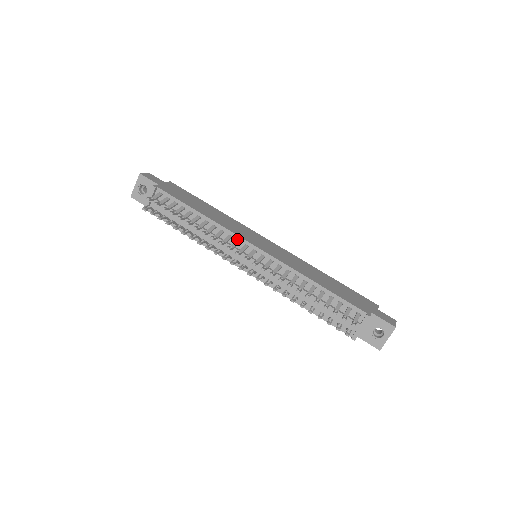
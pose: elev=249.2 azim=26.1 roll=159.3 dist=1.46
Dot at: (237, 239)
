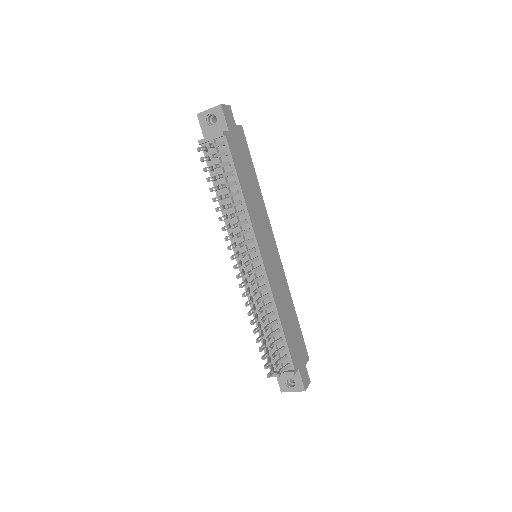
Dot at: (252, 238)
